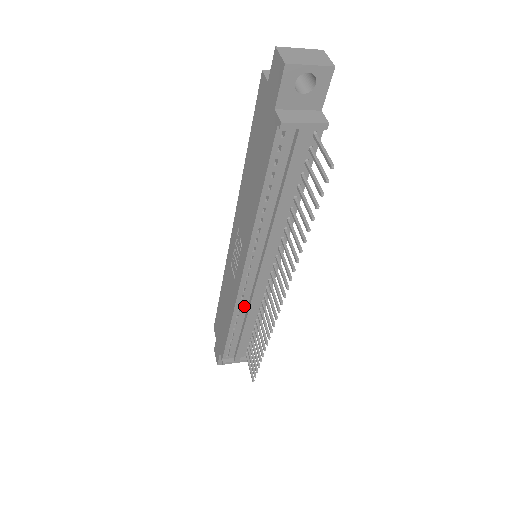
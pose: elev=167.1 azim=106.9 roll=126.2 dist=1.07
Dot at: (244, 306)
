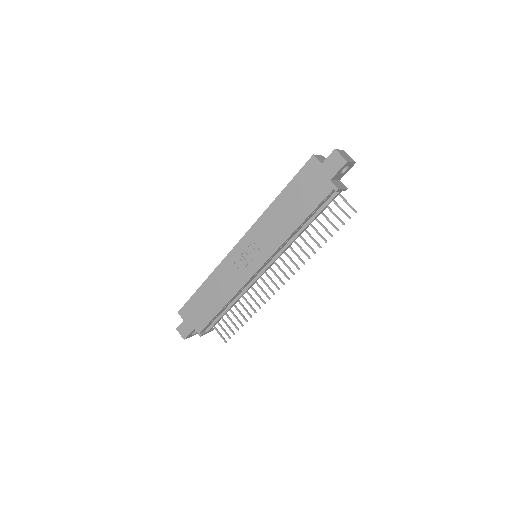
Dot at: (242, 290)
